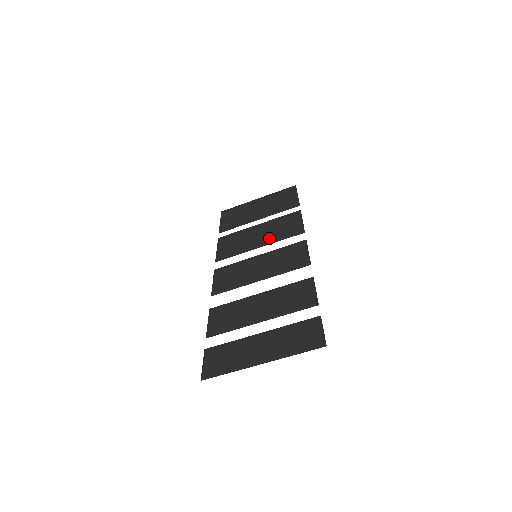
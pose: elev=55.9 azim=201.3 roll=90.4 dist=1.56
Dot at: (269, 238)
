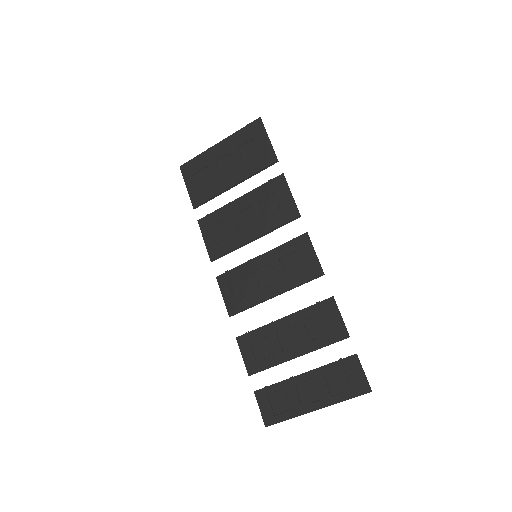
Dot at: (261, 227)
